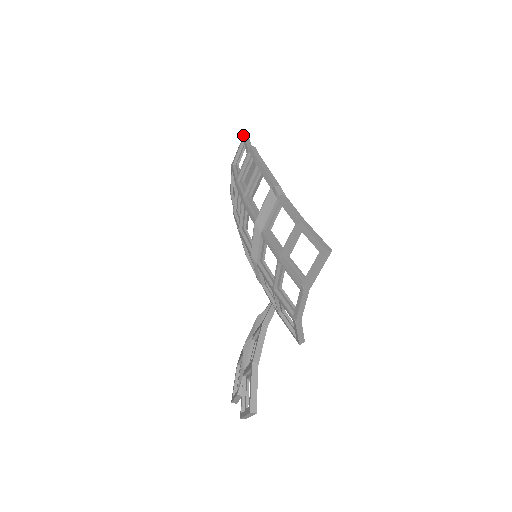
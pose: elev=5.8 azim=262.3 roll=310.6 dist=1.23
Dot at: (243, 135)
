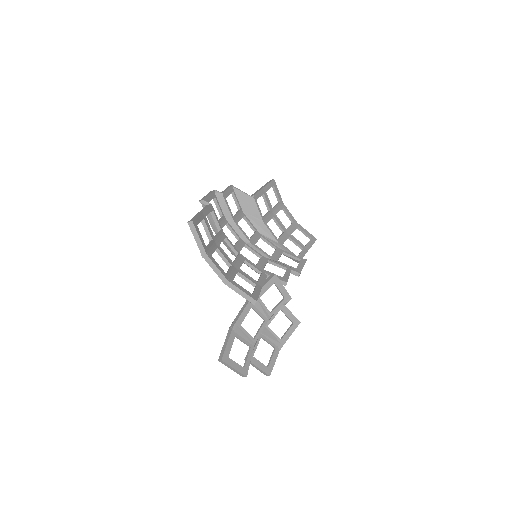
Dot at: occluded
